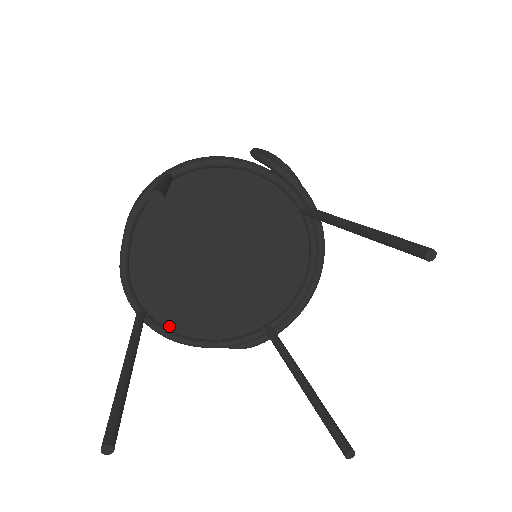
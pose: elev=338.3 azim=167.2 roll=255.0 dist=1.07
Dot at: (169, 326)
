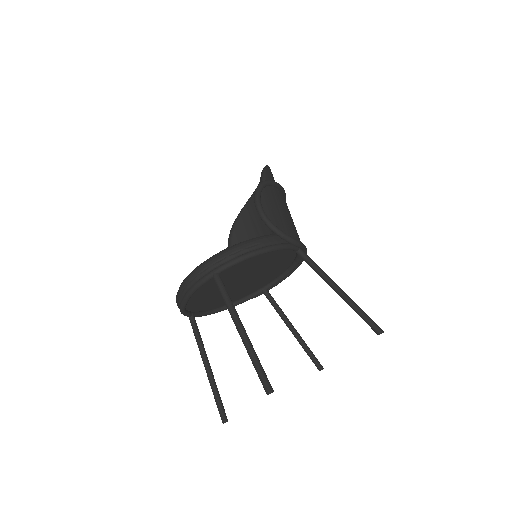
Dot at: (205, 309)
